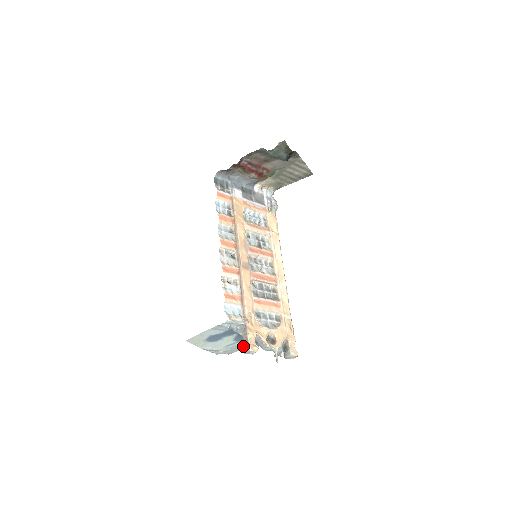
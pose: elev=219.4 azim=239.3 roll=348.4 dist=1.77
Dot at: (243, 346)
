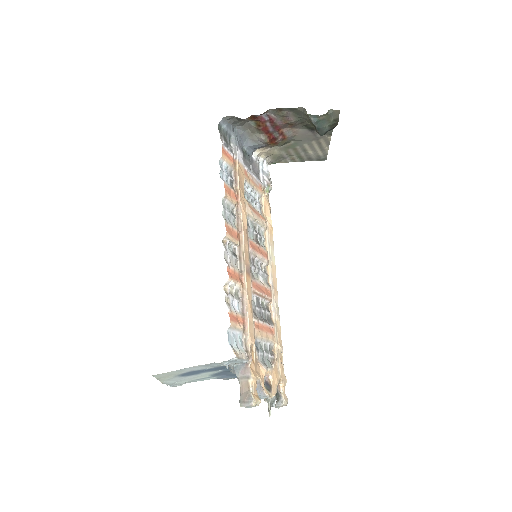
Dot at: occluded
